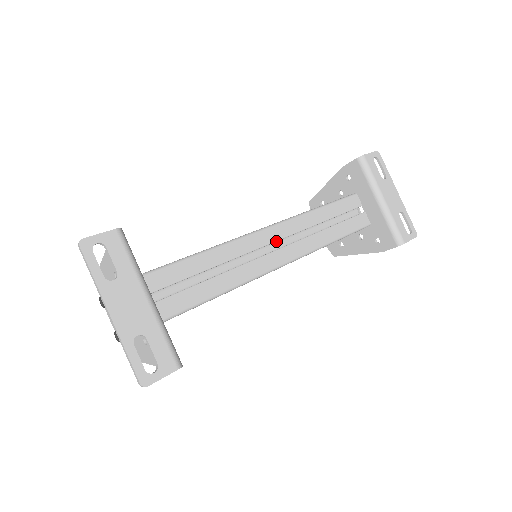
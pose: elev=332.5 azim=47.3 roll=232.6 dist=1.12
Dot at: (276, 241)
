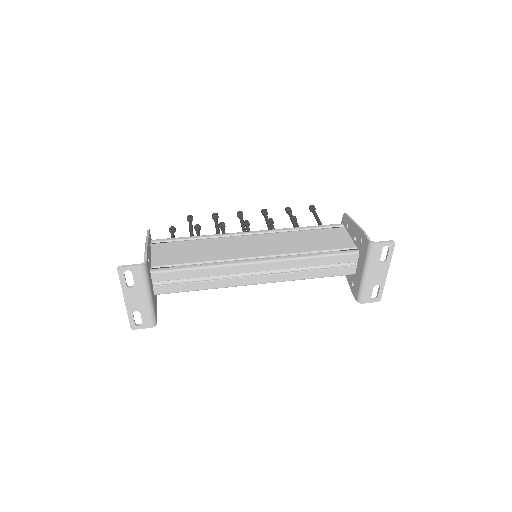
Dot at: occluded
